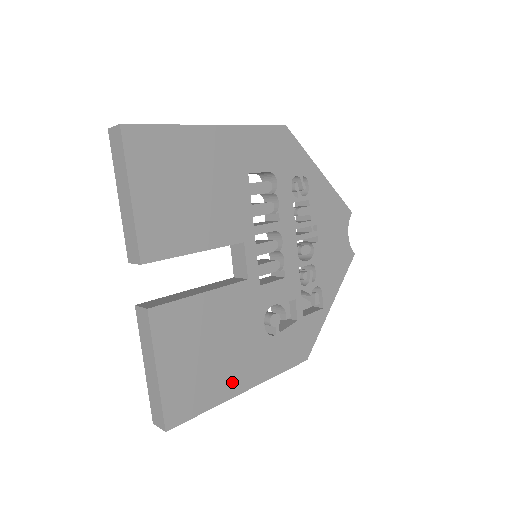
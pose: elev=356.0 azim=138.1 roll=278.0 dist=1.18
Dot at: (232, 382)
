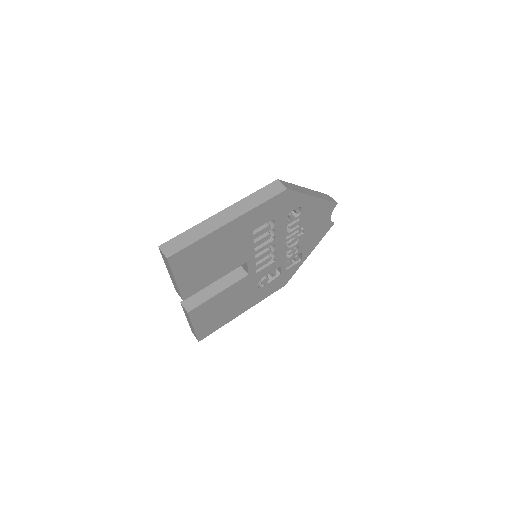
Dot at: (235, 313)
